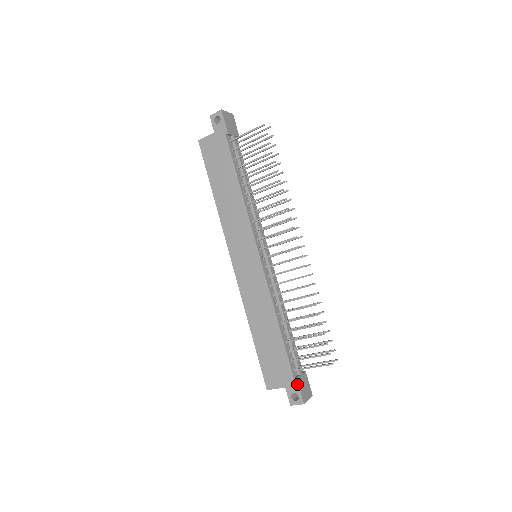
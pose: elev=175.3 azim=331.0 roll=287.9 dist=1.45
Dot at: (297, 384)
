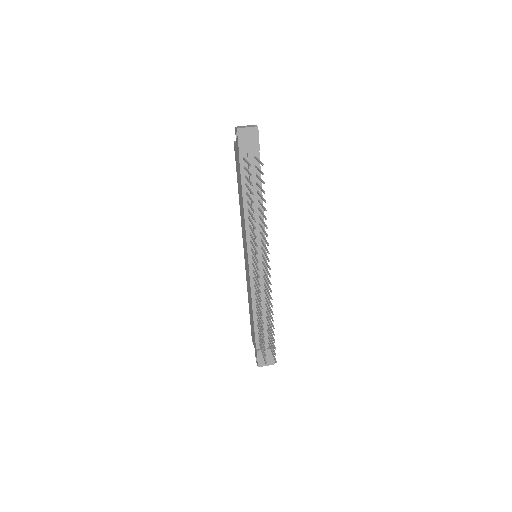
Dot at: (256, 354)
